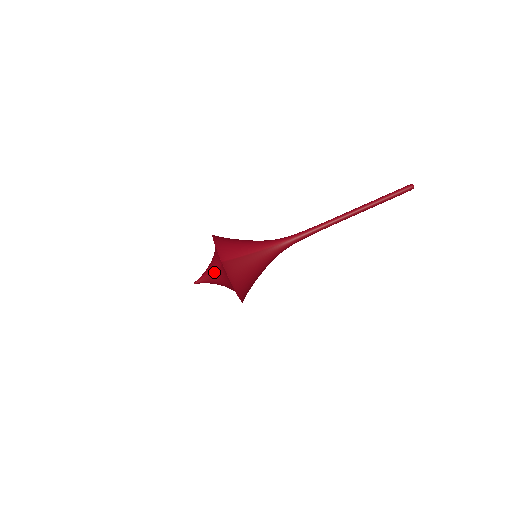
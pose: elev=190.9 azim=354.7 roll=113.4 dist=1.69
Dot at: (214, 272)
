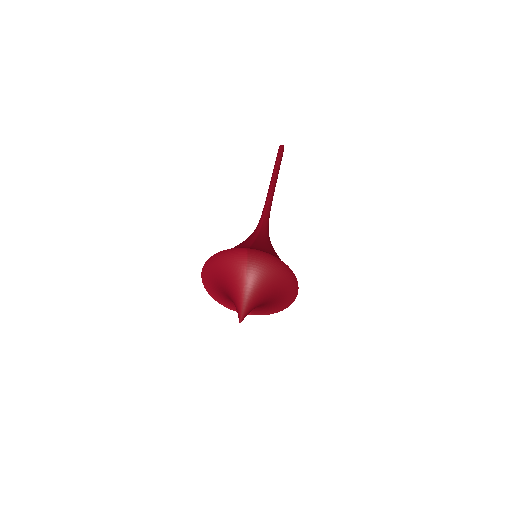
Dot at: (246, 285)
